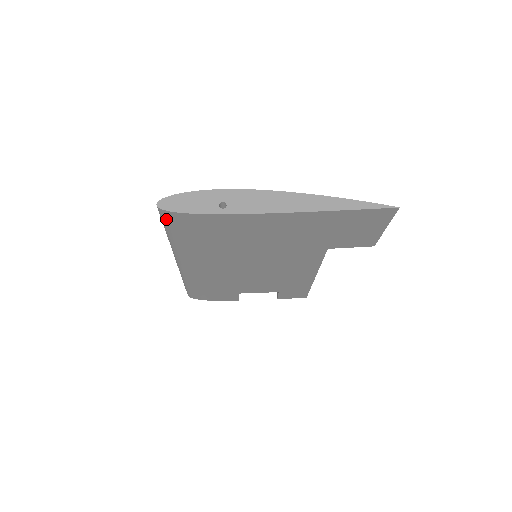
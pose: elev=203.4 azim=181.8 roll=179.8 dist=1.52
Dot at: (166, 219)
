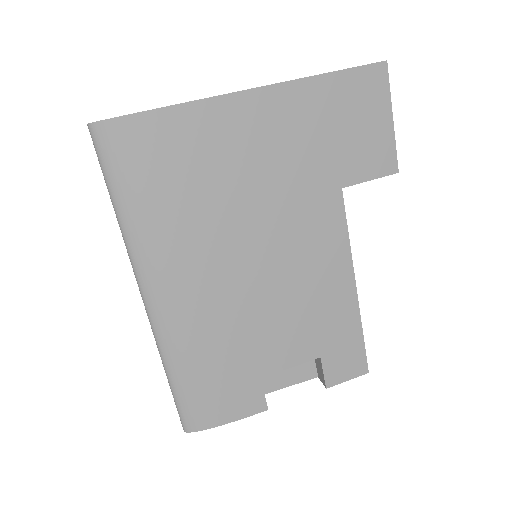
Dot at: (104, 149)
